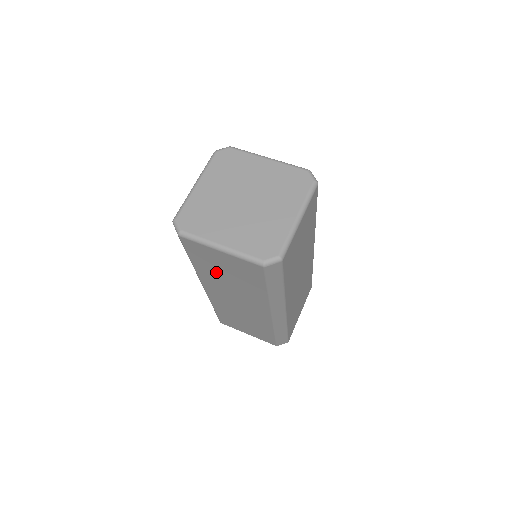
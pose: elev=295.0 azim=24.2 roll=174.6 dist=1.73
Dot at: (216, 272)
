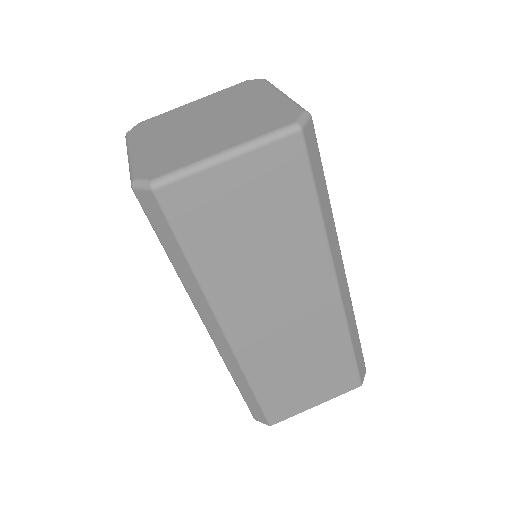
Dot at: occluded
